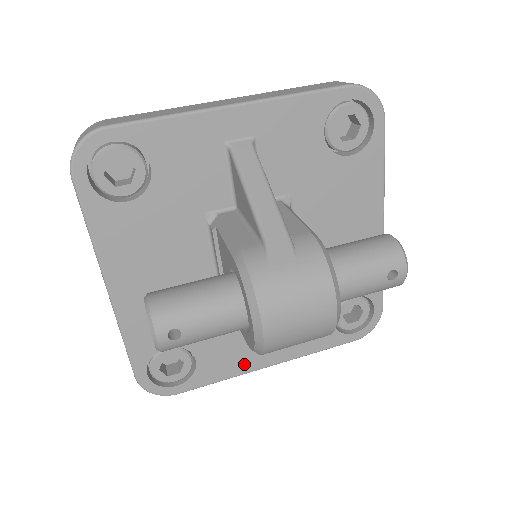
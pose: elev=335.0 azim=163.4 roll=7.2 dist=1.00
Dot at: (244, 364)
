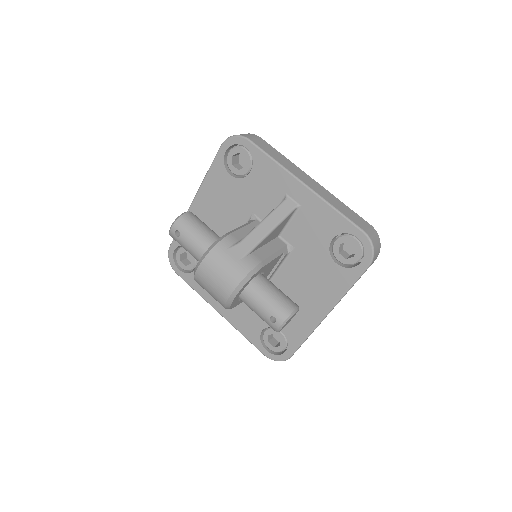
Dot at: (210, 297)
